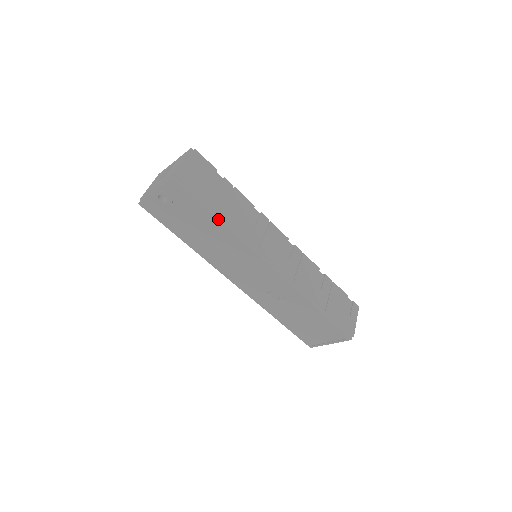
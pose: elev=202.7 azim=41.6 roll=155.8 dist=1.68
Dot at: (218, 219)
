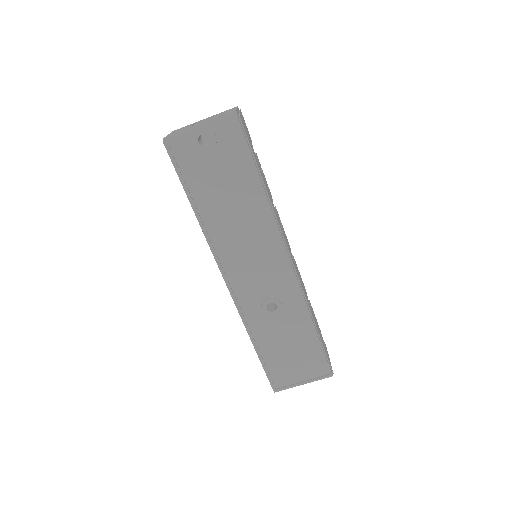
Dot at: (261, 182)
